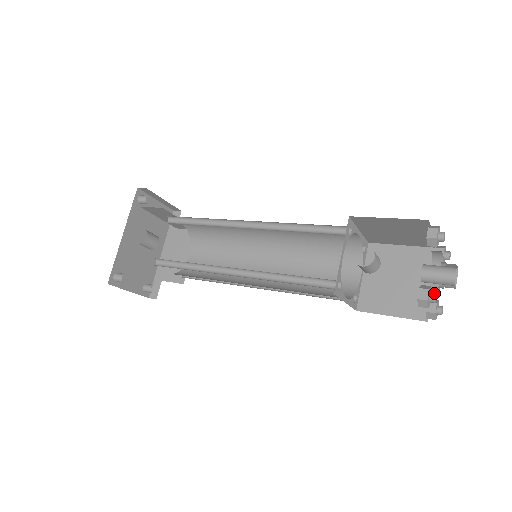
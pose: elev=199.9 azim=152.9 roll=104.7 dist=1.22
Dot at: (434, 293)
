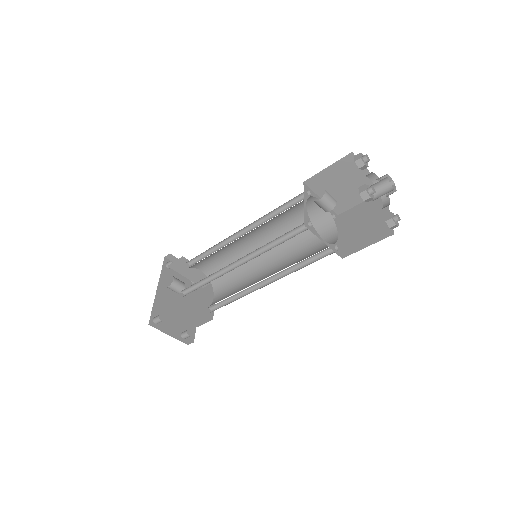
Dot at: (370, 186)
